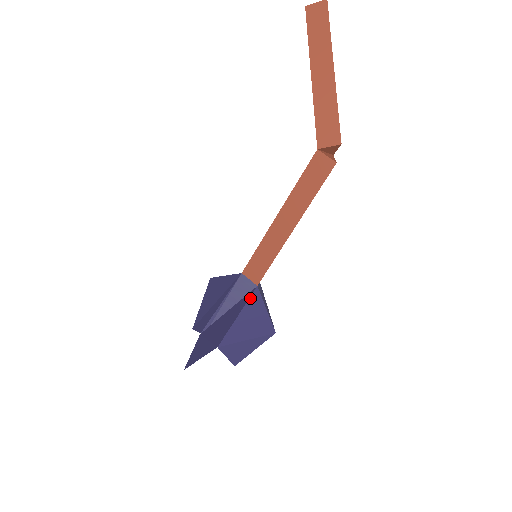
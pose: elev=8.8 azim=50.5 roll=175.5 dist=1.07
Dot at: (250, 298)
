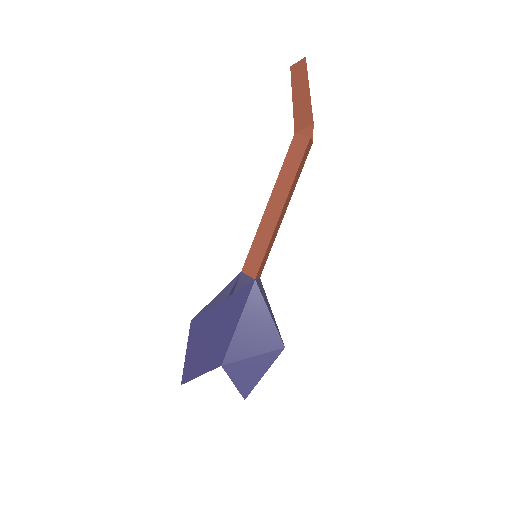
Dot at: (249, 296)
